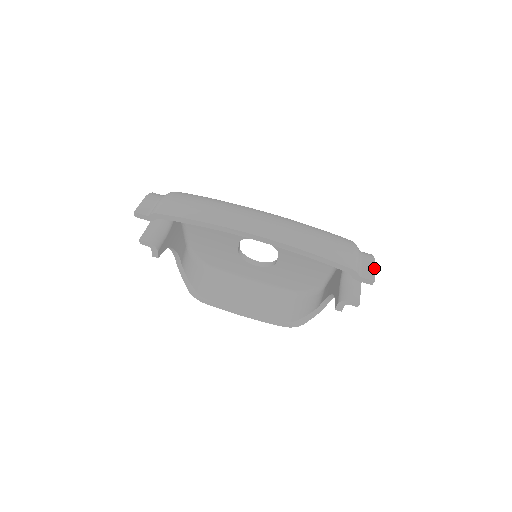
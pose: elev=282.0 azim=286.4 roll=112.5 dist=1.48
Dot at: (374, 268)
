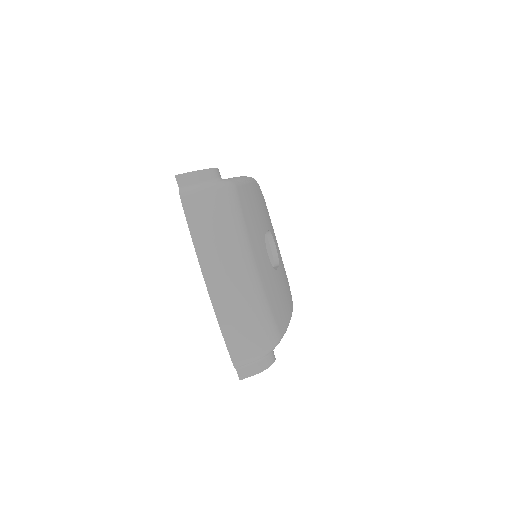
Dot at: (252, 375)
